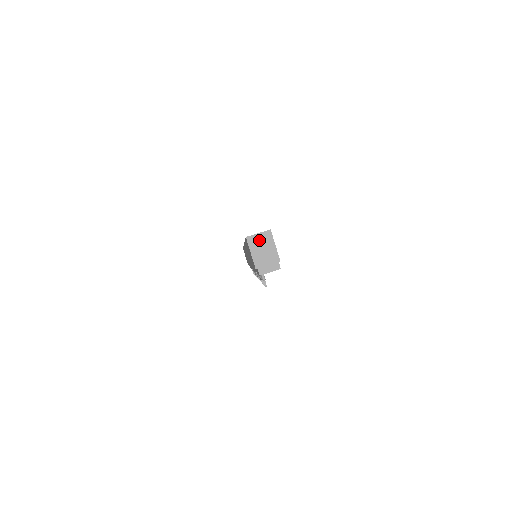
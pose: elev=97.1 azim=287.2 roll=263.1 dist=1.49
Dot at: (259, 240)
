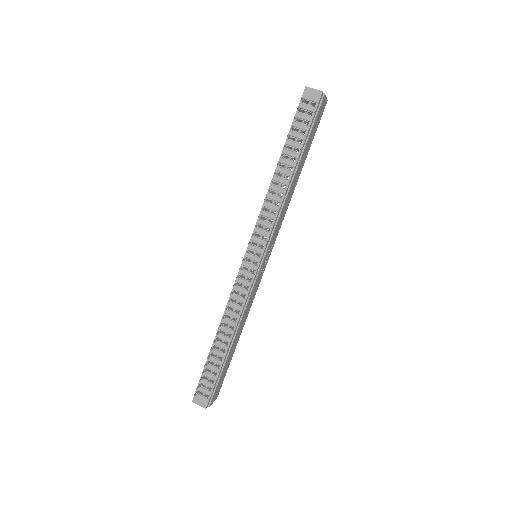
Dot at: occluded
